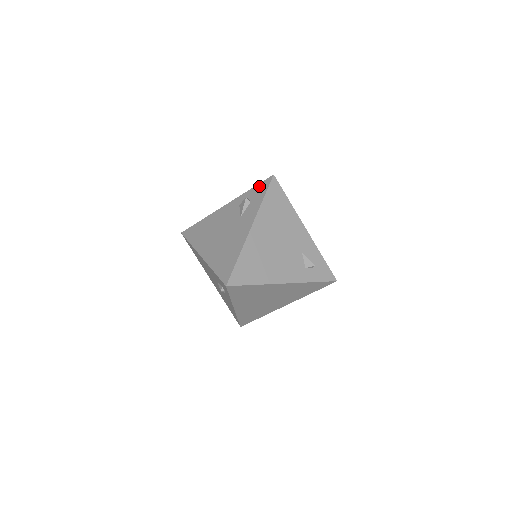
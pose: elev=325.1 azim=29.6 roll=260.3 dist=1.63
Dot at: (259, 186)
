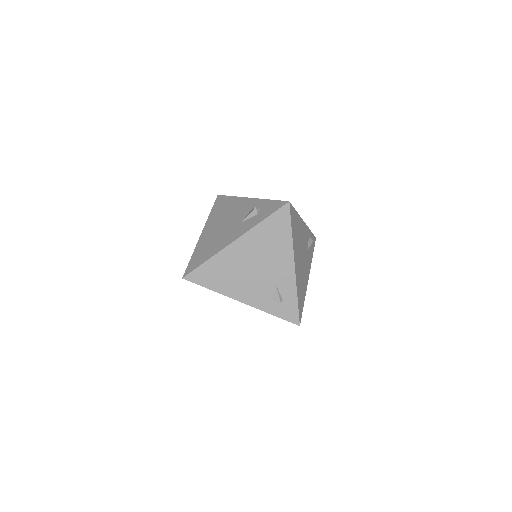
Dot at: (274, 203)
